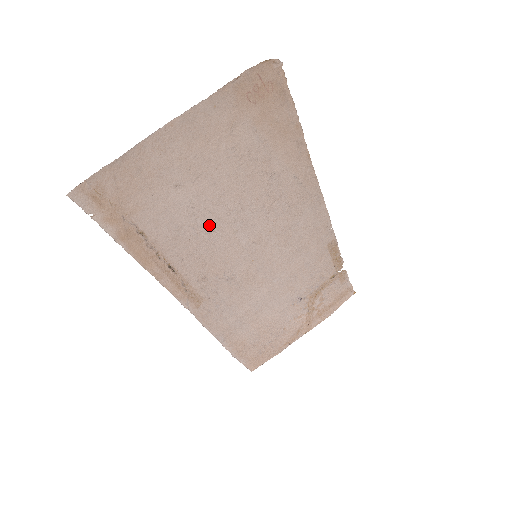
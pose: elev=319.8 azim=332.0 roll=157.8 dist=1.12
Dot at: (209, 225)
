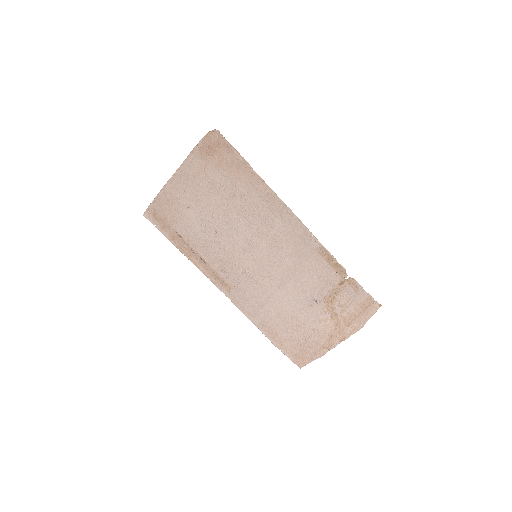
Dot at: (215, 232)
